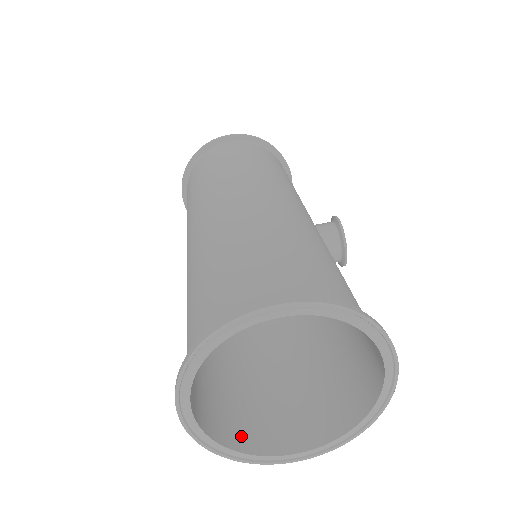
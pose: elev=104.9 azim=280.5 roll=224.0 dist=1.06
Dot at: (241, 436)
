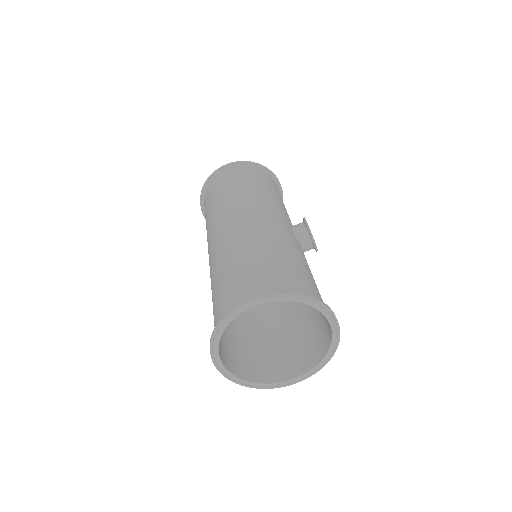
Dot at: (259, 374)
